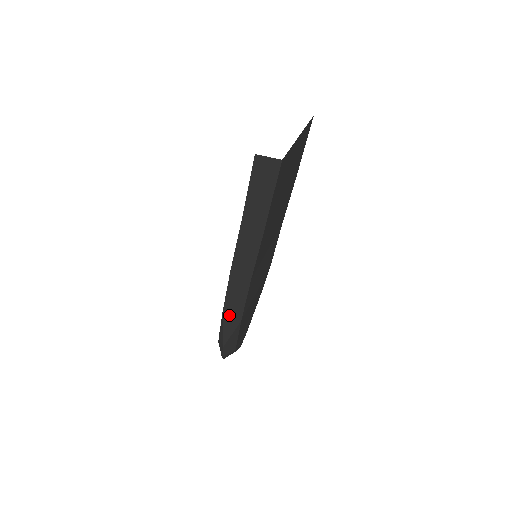
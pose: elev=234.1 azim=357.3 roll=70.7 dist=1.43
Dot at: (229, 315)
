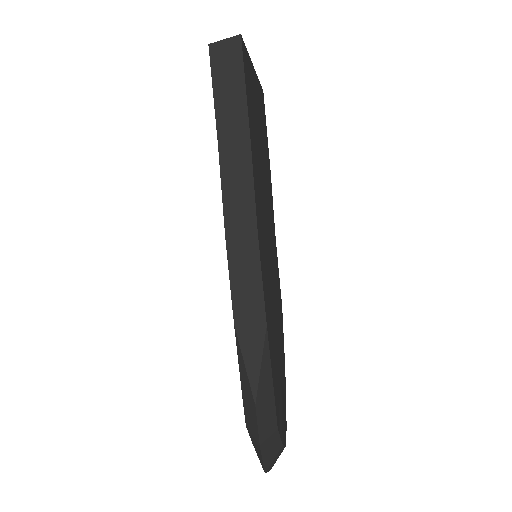
Dot at: (245, 327)
